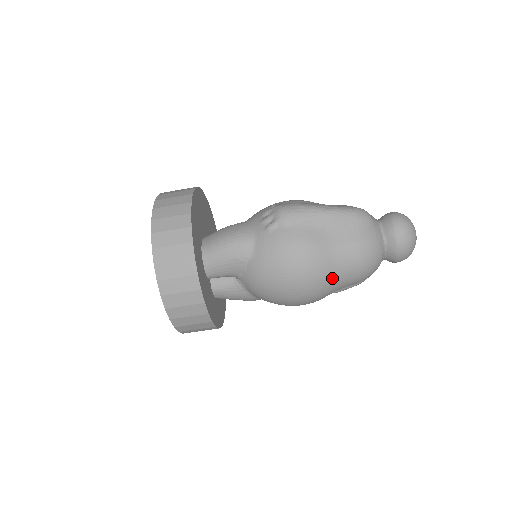
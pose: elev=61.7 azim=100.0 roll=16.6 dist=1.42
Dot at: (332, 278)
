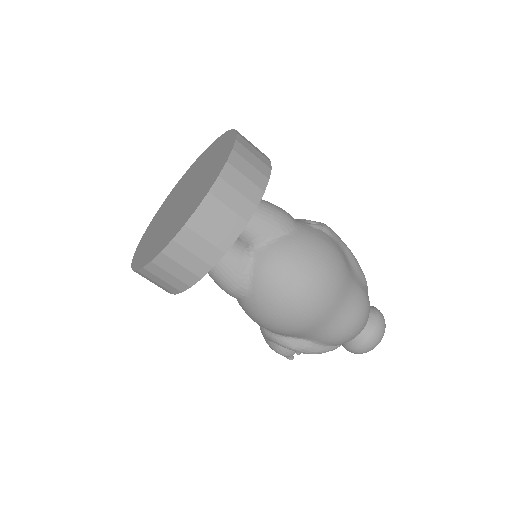
Dot at: (339, 306)
